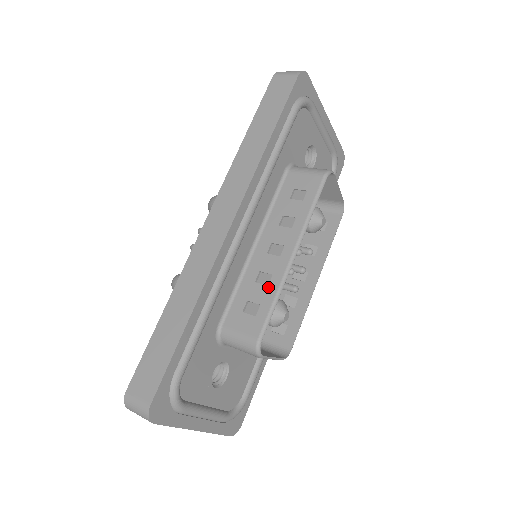
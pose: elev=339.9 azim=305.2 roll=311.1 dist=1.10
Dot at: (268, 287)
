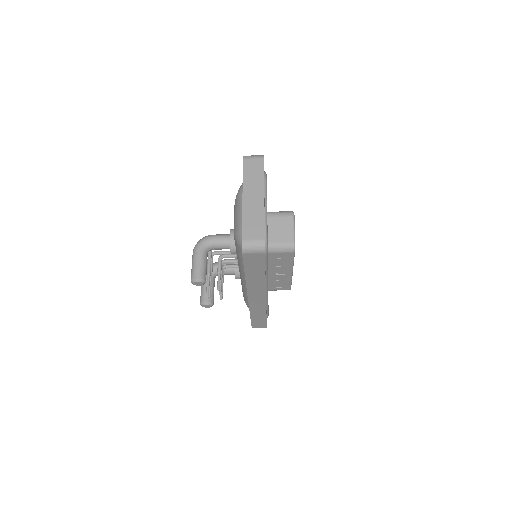
Dot at: occluded
